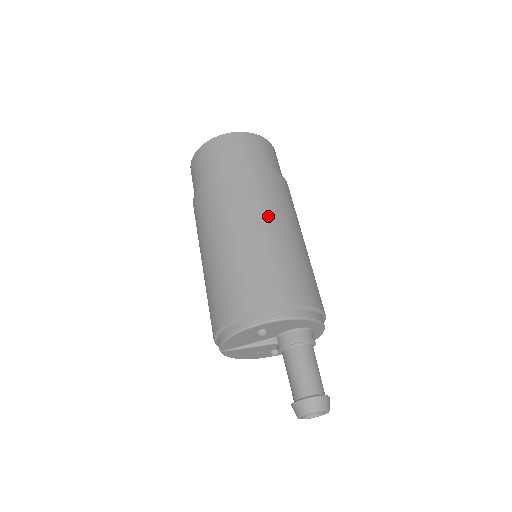
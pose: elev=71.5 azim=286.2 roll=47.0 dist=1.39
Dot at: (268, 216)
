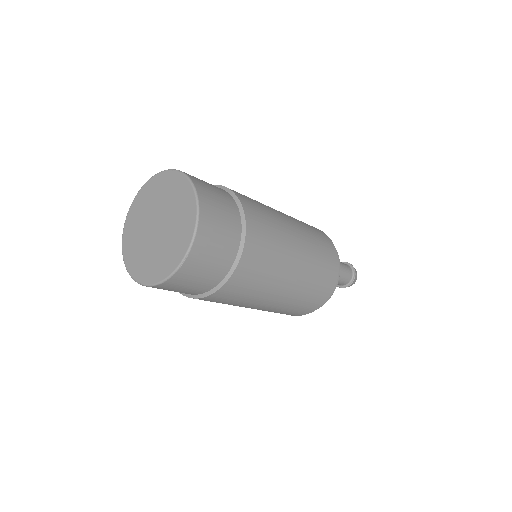
Dot at: (274, 290)
